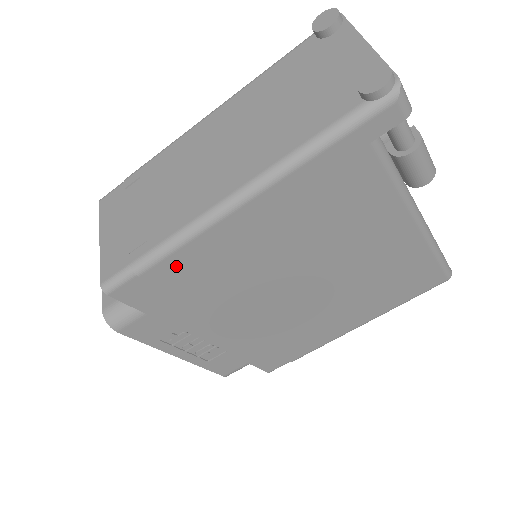
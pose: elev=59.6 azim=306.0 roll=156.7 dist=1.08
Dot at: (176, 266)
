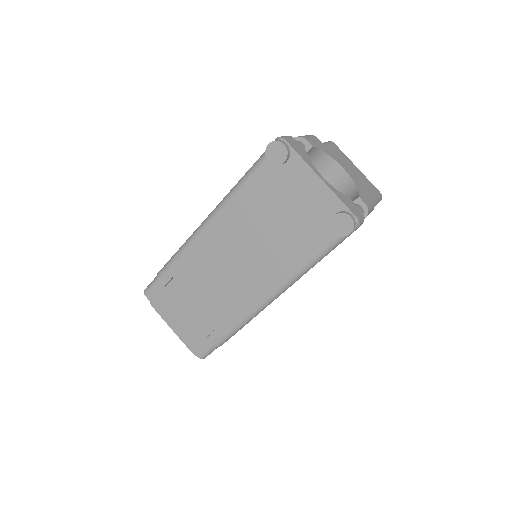
Dot at: occluded
